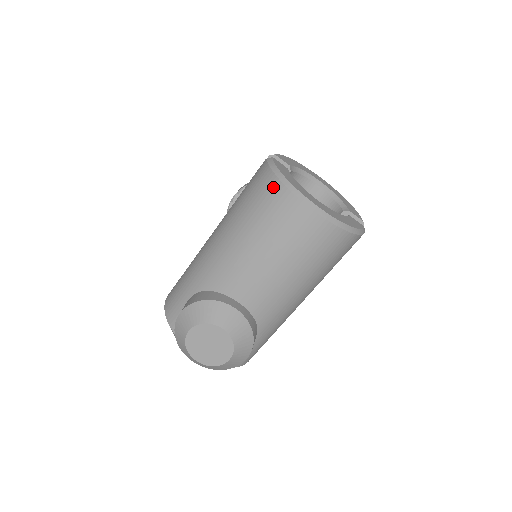
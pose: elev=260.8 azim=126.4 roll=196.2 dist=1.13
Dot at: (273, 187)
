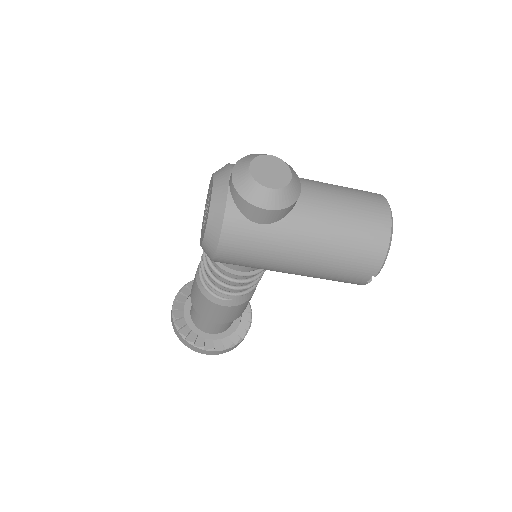
Dot at: (375, 193)
